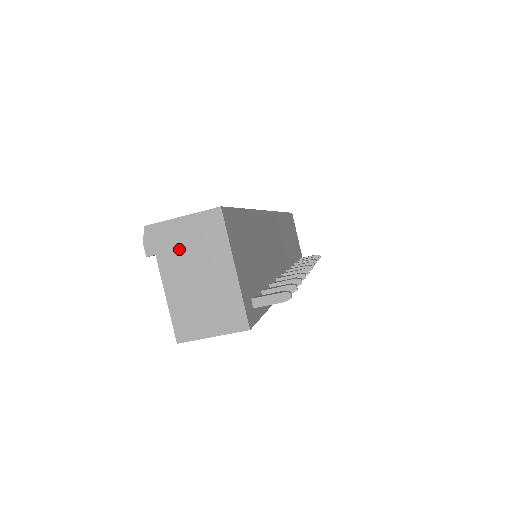
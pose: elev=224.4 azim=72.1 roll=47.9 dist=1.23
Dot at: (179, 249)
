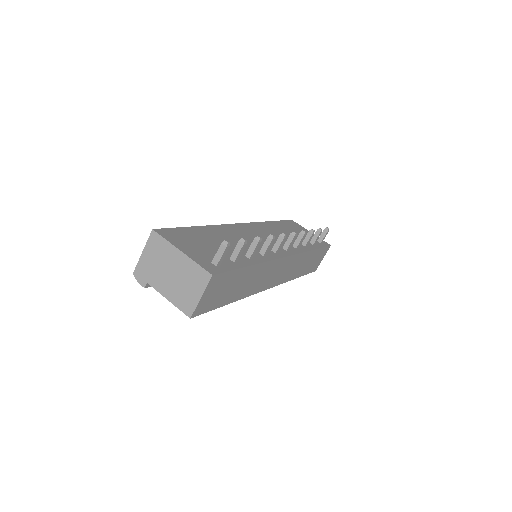
Dot at: (153, 269)
